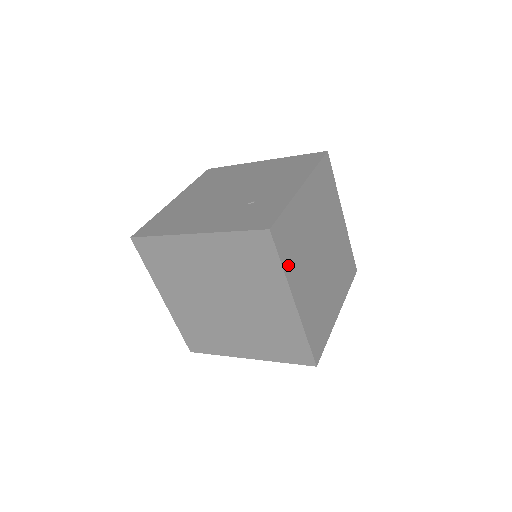
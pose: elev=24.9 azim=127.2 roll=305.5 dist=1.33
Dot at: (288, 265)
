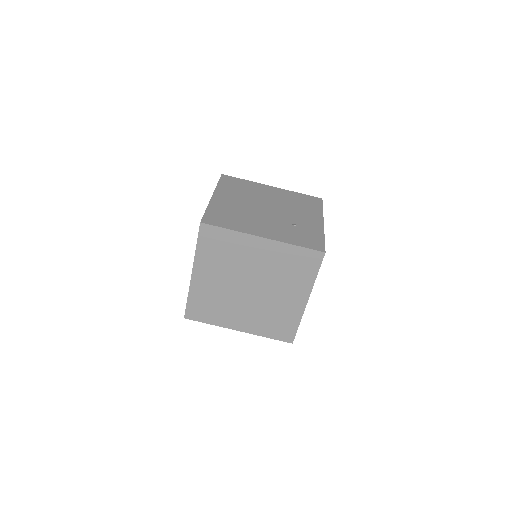
Dot at: occluded
